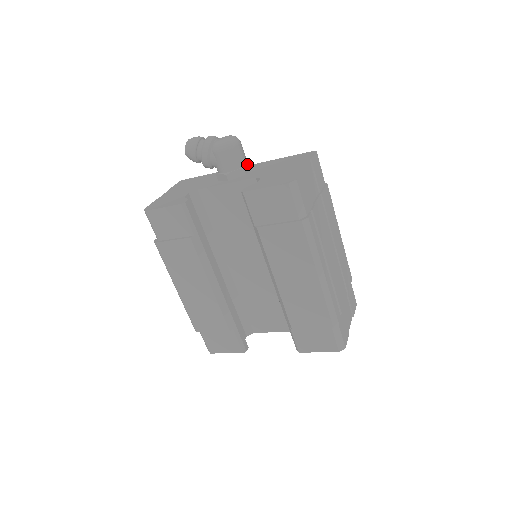
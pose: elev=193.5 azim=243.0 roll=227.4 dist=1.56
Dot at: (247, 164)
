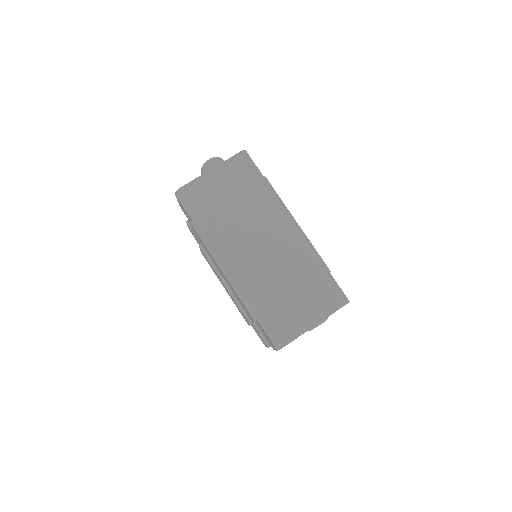
Dot at: occluded
